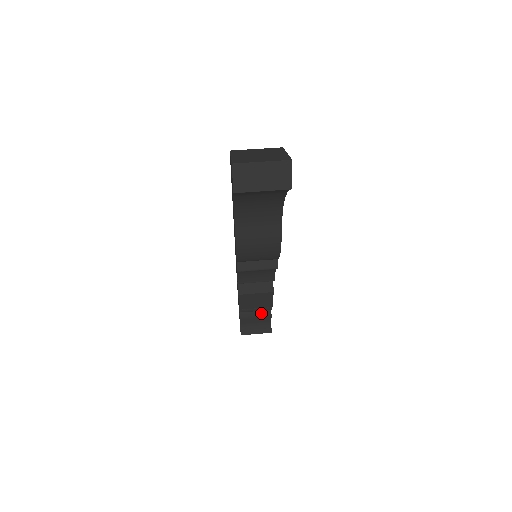
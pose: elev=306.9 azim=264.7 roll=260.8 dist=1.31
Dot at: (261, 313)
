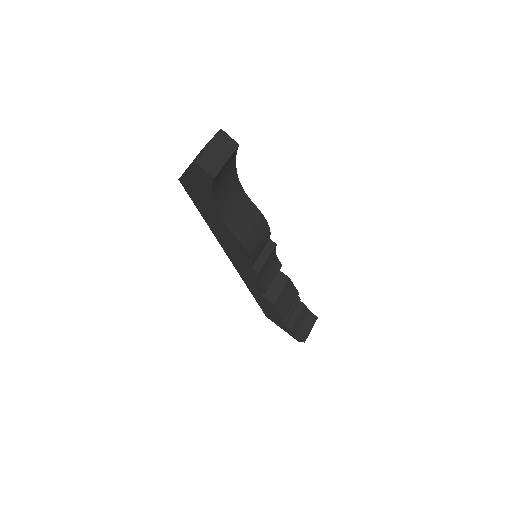
Dot at: (298, 310)
